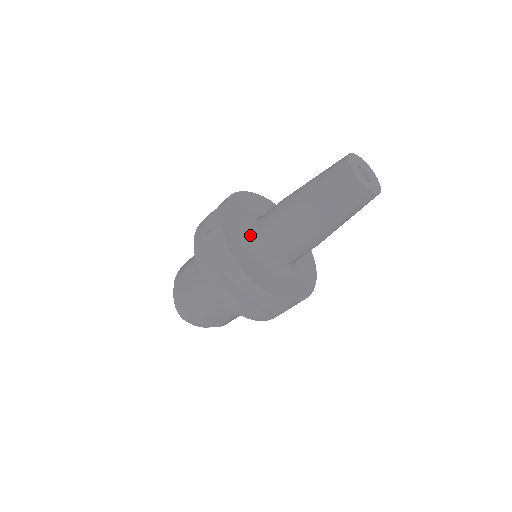
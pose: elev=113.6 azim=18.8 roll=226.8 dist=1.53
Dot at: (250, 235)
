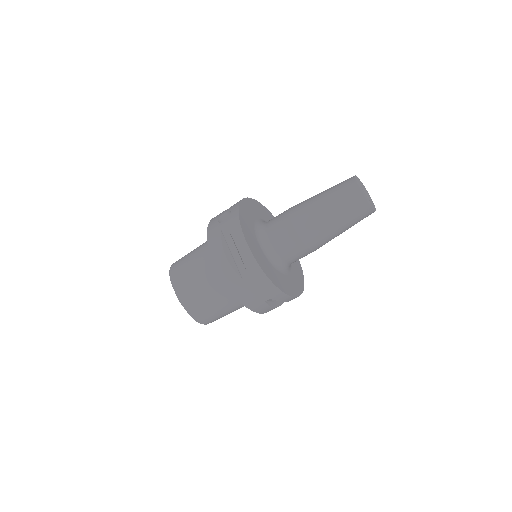
Dot at: (272, 259)
